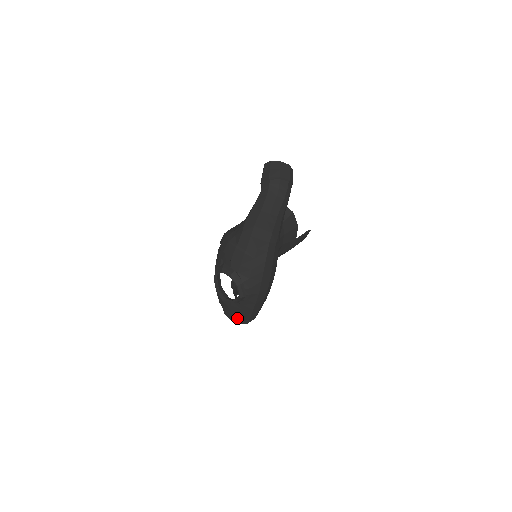
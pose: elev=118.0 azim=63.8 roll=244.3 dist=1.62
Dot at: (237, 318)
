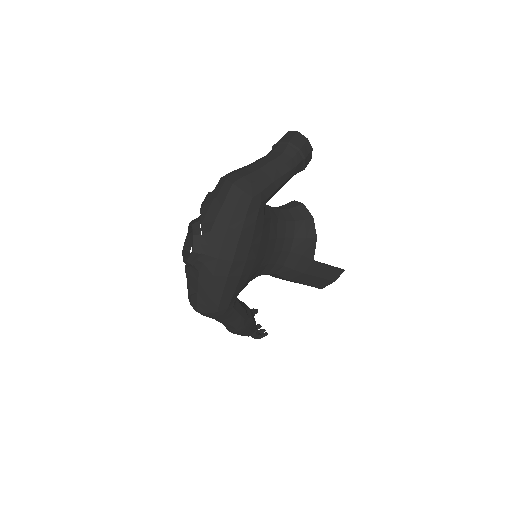
Dot at: (195, 299)
